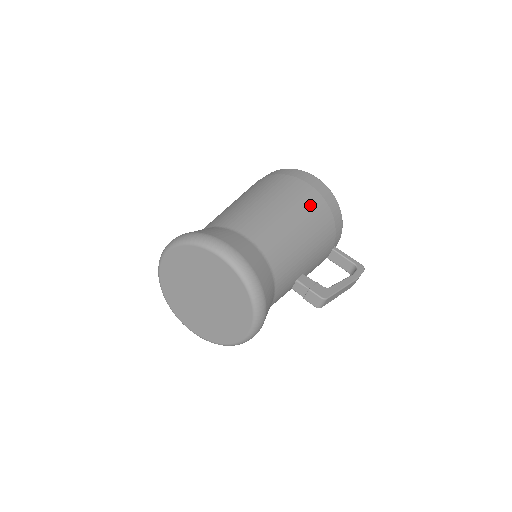
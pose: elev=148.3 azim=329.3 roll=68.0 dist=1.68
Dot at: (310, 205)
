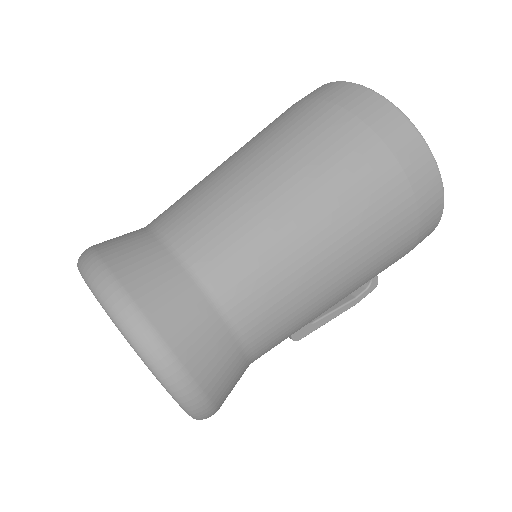
Dot at: (385, 263)
